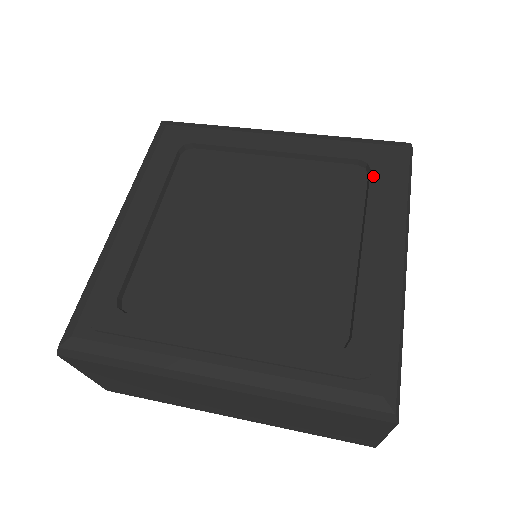
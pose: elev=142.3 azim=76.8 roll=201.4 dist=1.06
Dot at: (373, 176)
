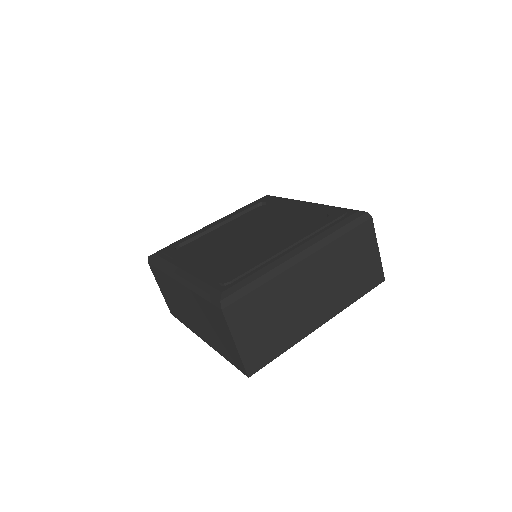
Dot at: (324, 220)
